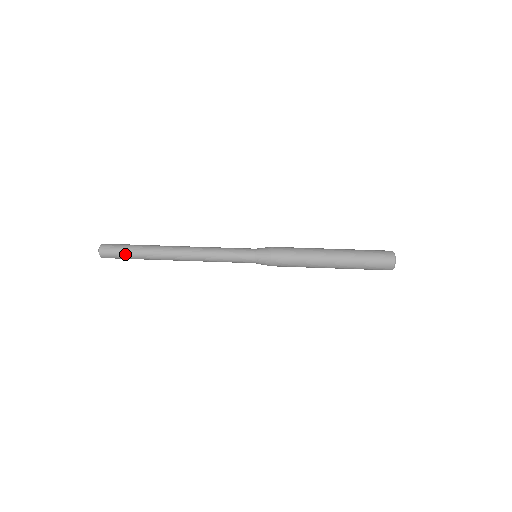
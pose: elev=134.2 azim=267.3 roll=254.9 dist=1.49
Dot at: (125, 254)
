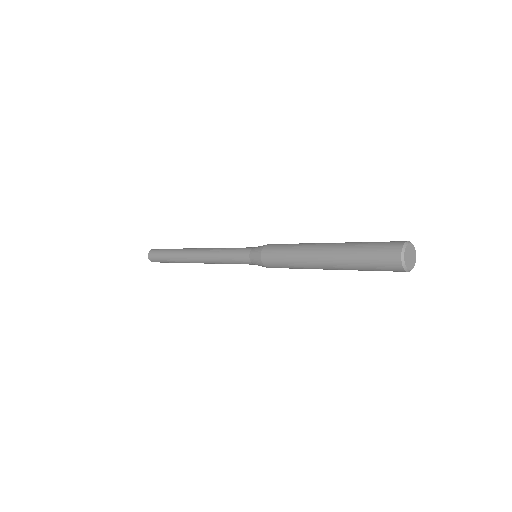
Dot at: (162, 256)
